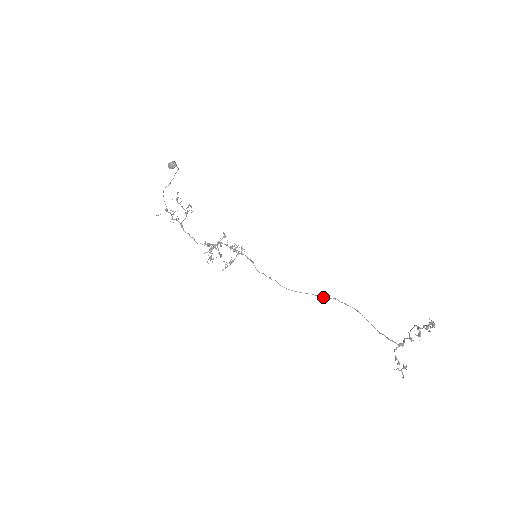
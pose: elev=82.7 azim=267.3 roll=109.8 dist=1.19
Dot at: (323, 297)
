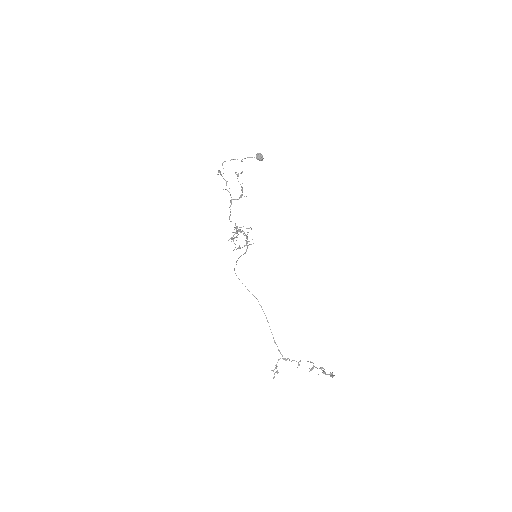
Dot at: occluded
